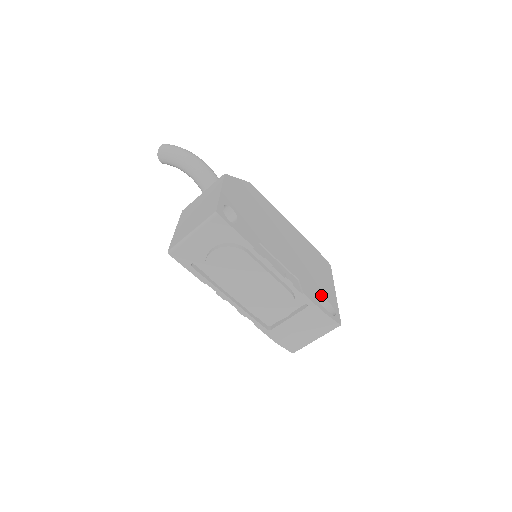
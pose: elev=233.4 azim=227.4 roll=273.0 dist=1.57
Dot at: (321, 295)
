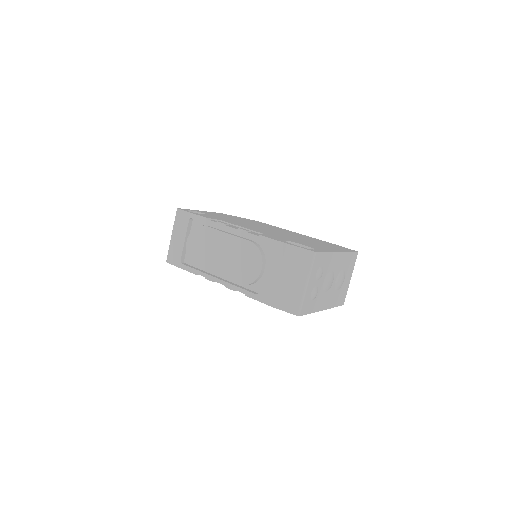
Dot at: (298, 244)
